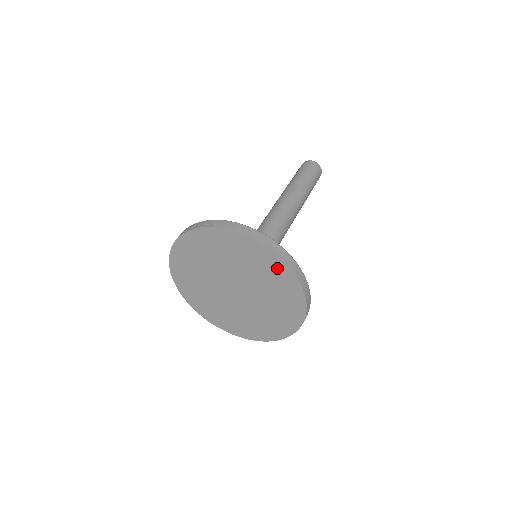
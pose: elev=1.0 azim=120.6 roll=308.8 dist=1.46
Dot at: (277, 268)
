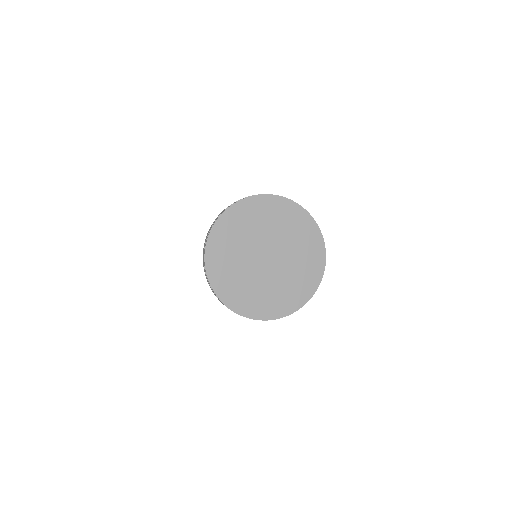
Dot at: (316, 250)
